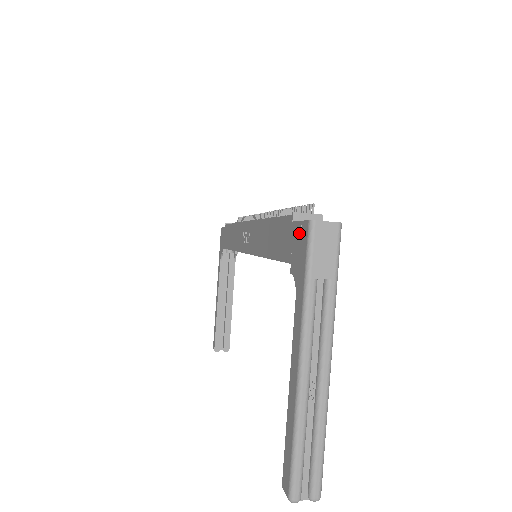
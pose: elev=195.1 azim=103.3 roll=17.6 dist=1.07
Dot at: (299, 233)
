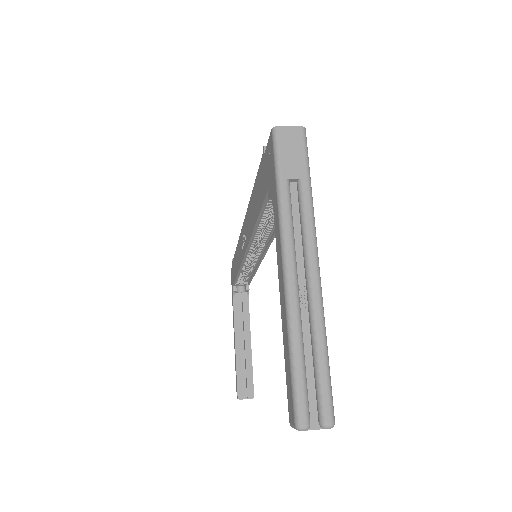
Dot at: (268, 153)
